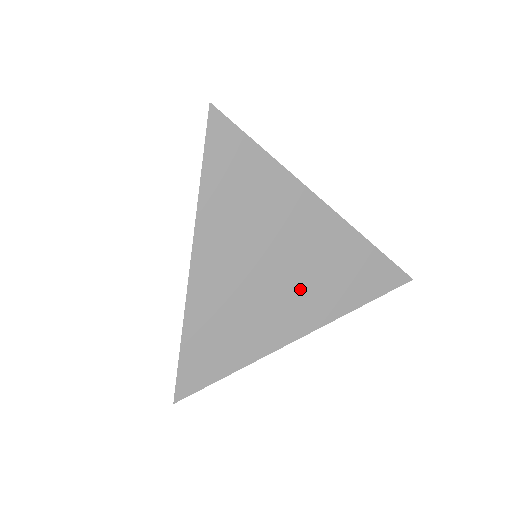
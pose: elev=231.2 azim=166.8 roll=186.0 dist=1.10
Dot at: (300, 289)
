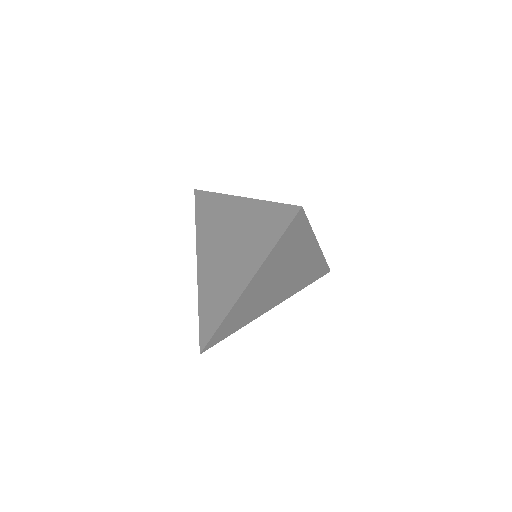
Dot at: (285, 287)
